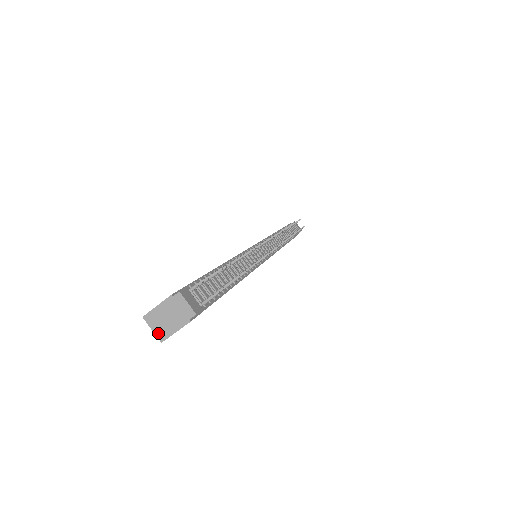
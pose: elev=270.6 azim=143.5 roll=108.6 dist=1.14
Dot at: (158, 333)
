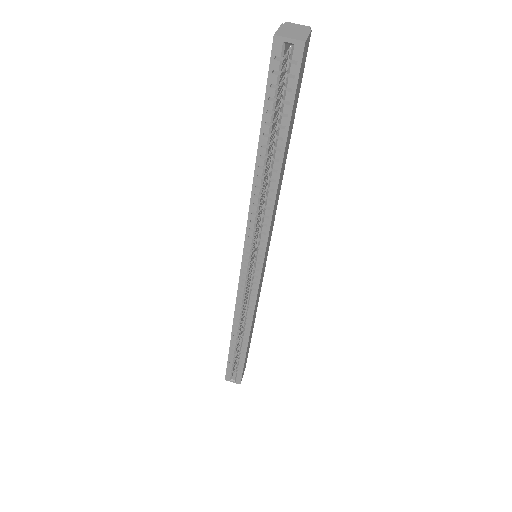
Dot at: (296, 38)
